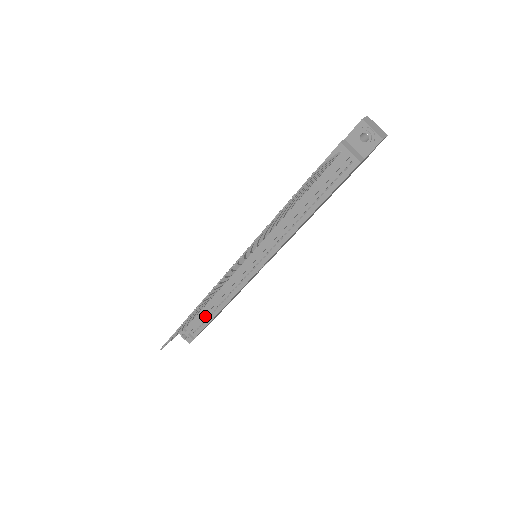
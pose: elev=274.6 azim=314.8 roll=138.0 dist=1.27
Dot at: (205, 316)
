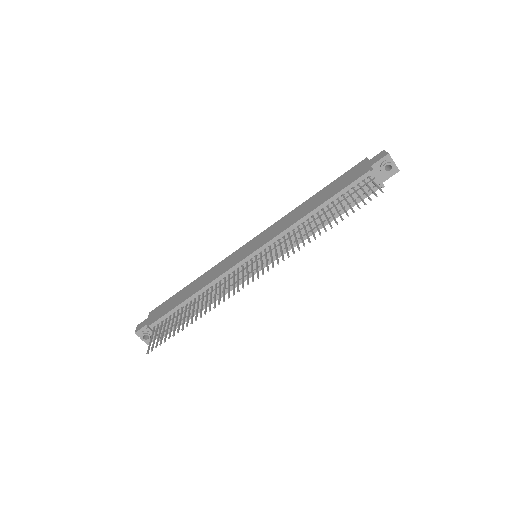
Dot at: occluded
